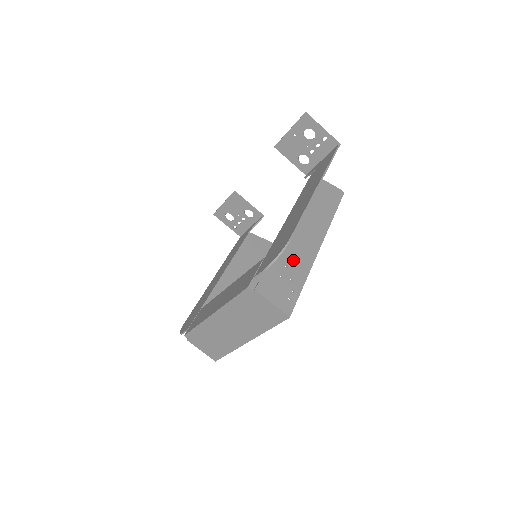
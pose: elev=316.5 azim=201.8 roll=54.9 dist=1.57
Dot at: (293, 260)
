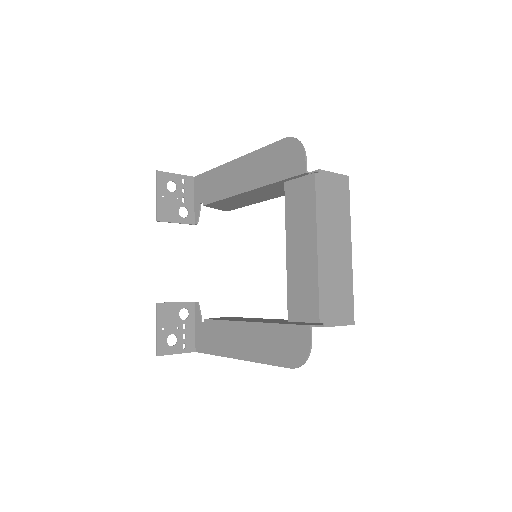
Dot at: occluded
